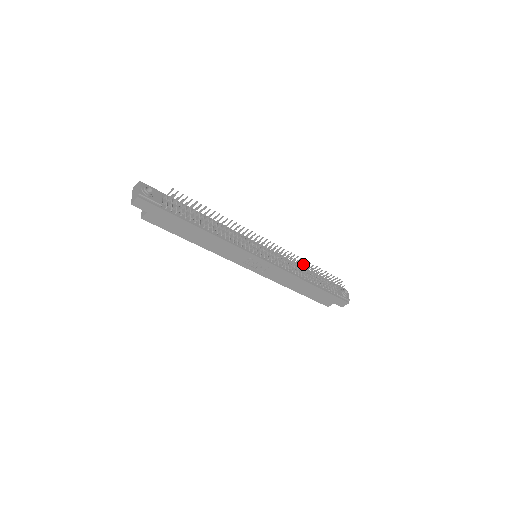
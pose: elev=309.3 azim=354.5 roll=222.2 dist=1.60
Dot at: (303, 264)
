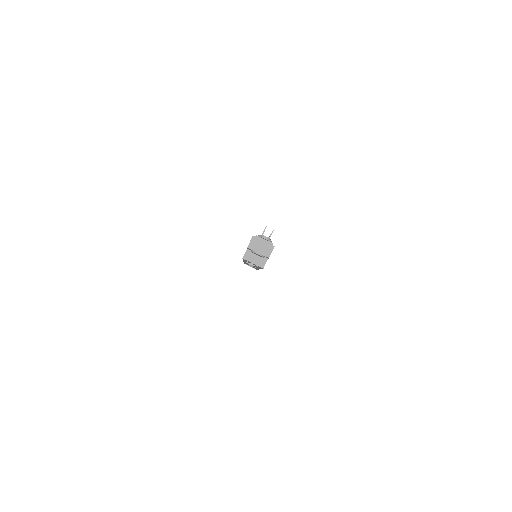
Dot at: occluded
